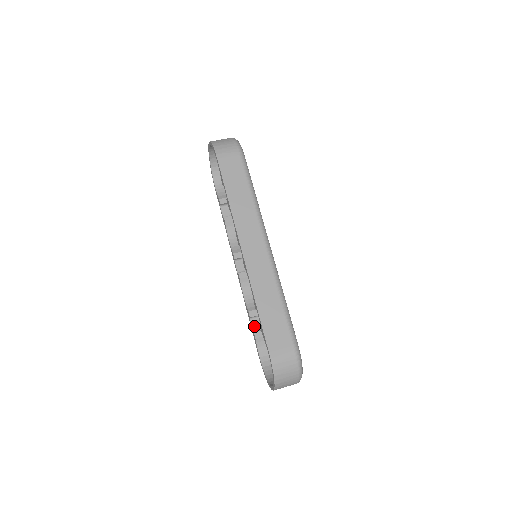
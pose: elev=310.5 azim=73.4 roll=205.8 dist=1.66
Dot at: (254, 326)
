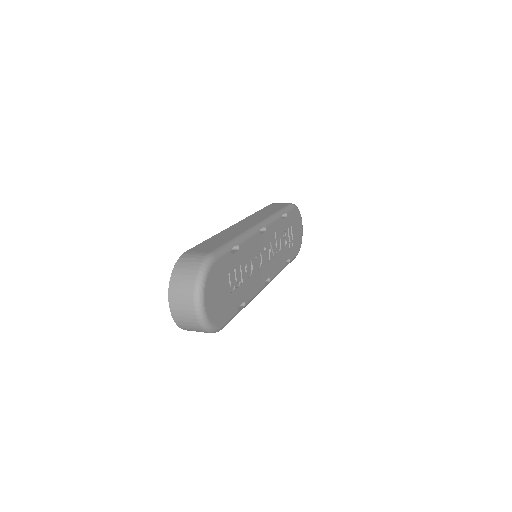
Dot at: occluded
